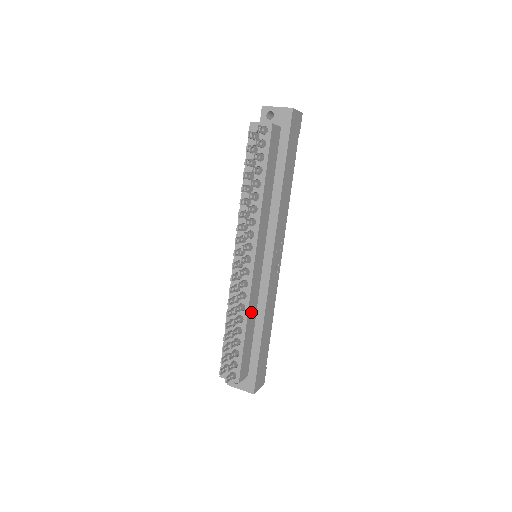
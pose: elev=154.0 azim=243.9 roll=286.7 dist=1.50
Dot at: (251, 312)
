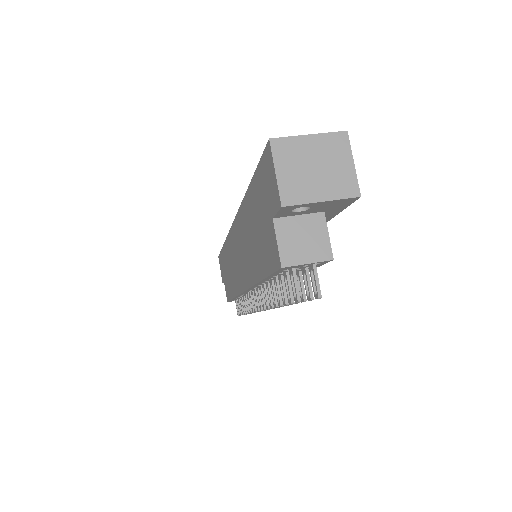
Dot at: occluded
